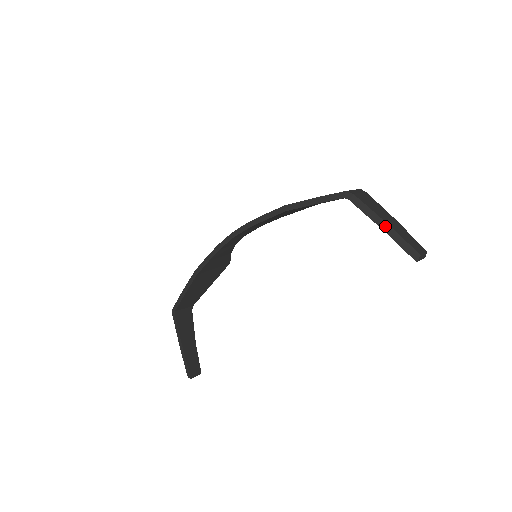
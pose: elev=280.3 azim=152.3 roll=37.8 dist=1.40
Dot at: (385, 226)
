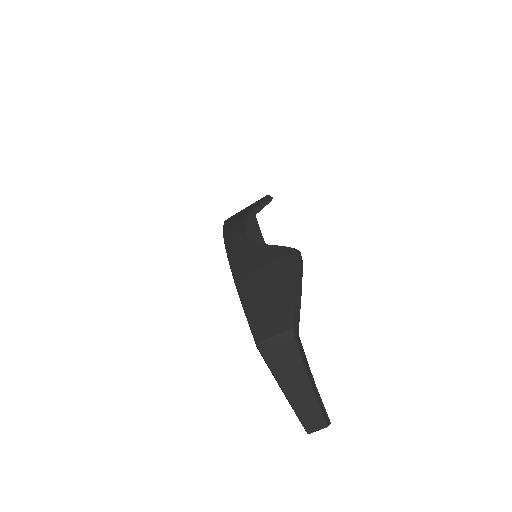
Dot at: occluded
